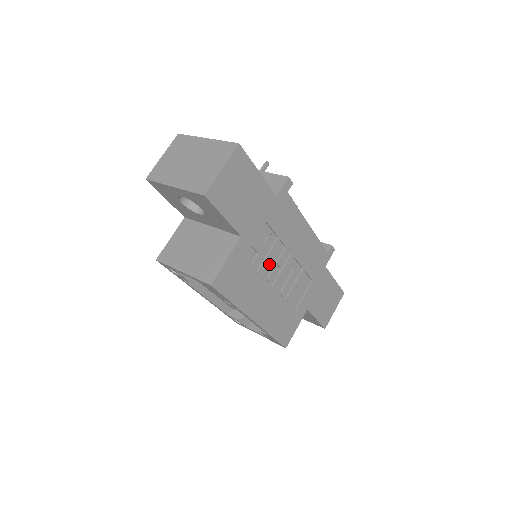
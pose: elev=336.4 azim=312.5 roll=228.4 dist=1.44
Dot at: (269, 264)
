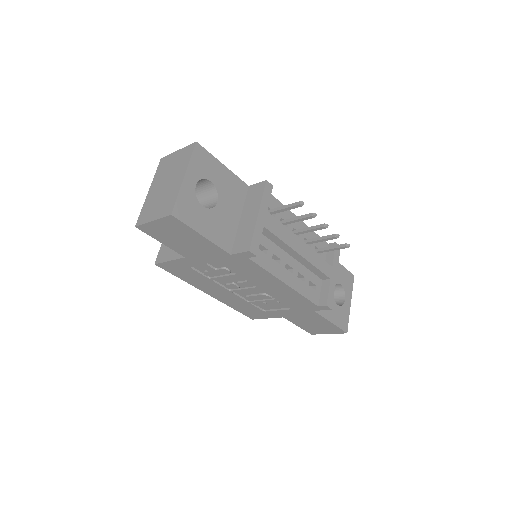
Dot at: (228, 279)
